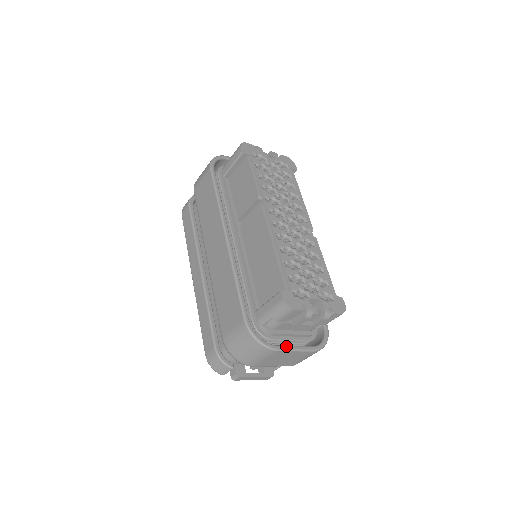
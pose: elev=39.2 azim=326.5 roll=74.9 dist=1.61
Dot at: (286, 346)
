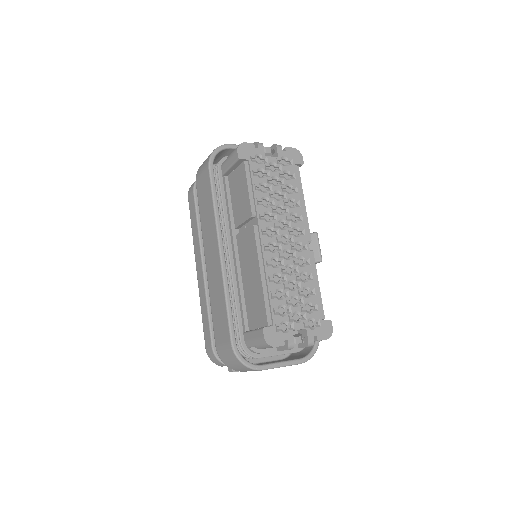
Dot at: (272, 364)
